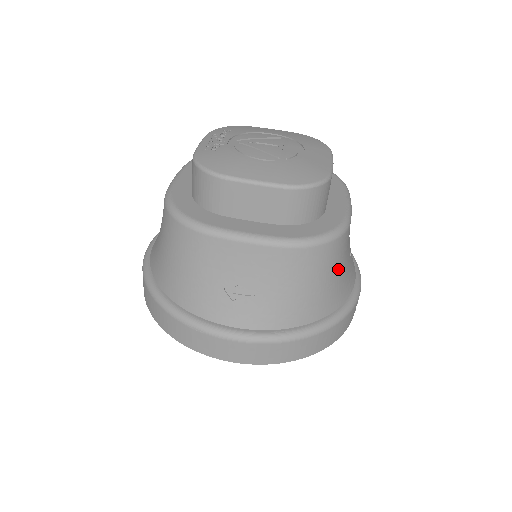
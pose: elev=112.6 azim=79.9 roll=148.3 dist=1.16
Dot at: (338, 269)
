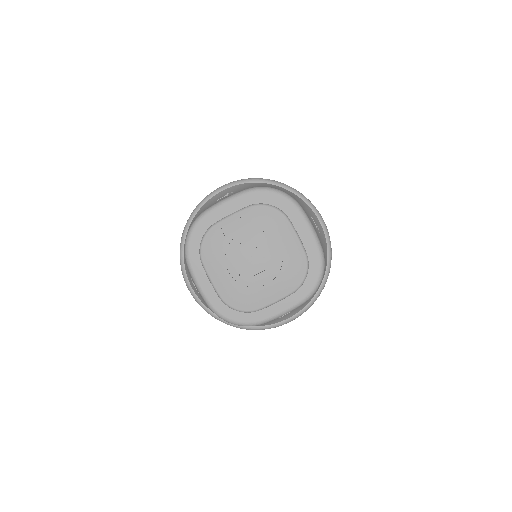
Dot at: occluded
